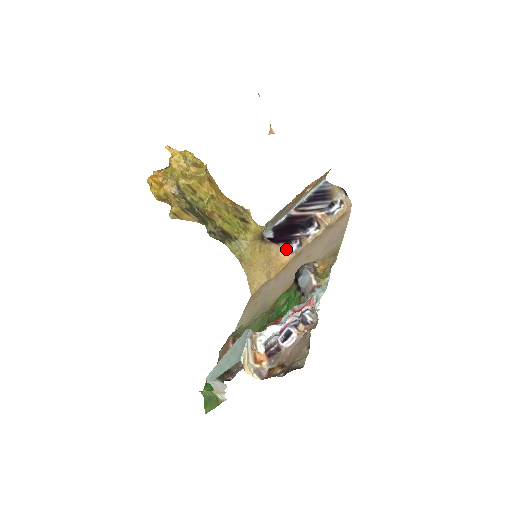
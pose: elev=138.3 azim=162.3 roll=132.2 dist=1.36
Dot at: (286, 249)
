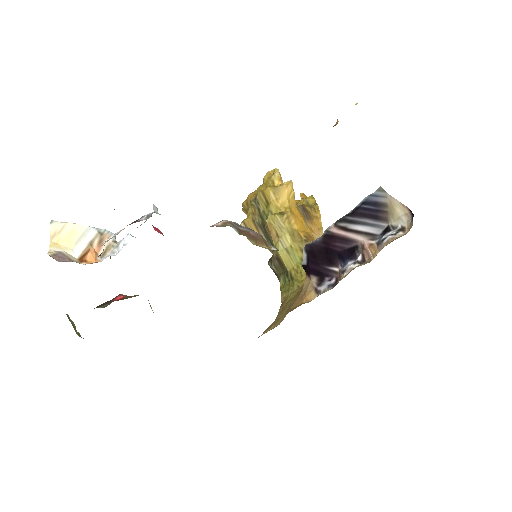
Dot at: (316, 287)
